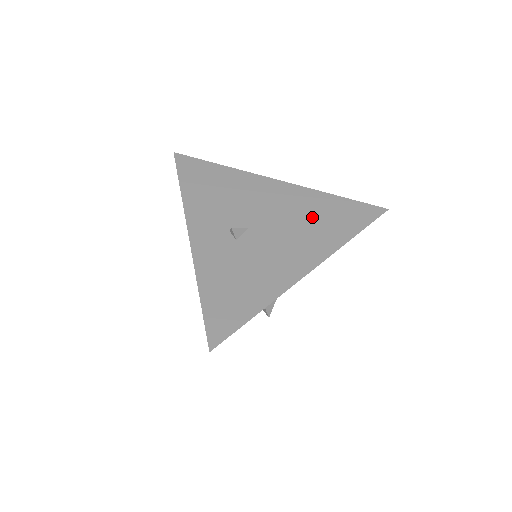
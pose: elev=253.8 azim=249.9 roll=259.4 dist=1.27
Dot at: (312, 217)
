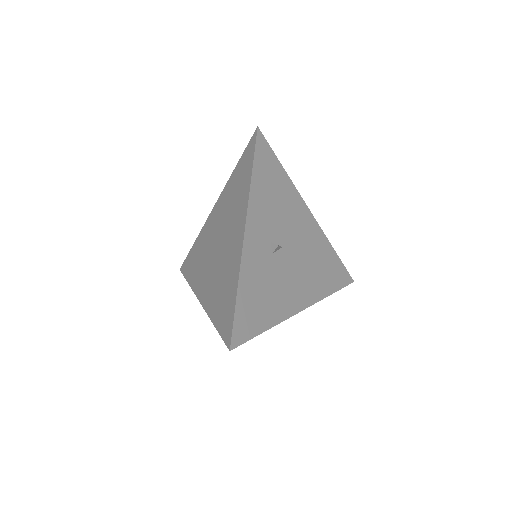
Dot at: (318, 262)
